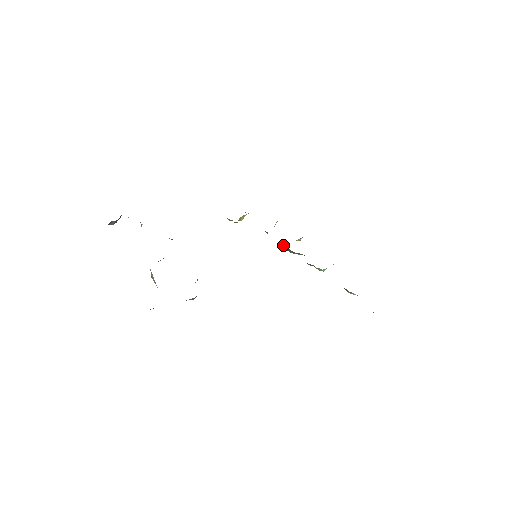
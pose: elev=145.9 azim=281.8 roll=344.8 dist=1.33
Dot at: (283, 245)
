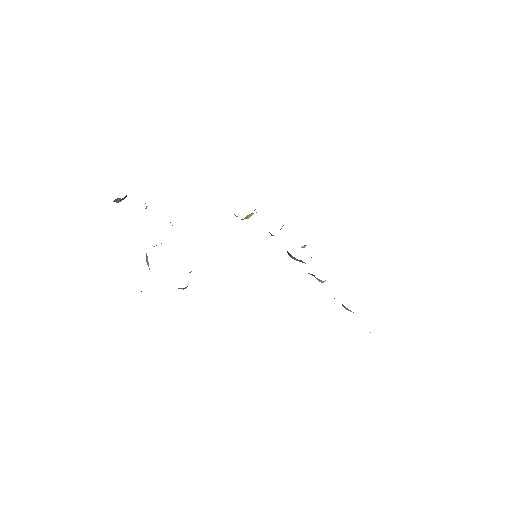
Dot at: occluded
